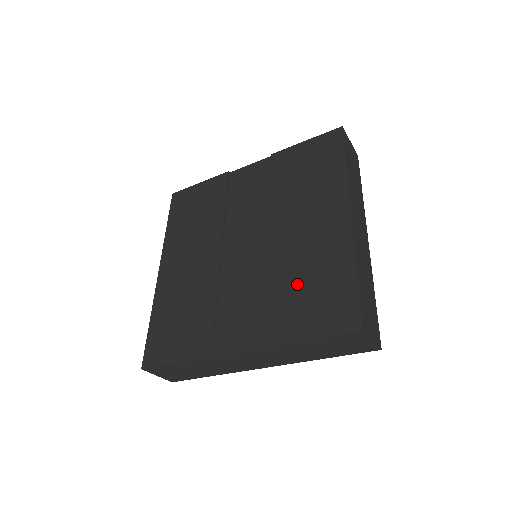
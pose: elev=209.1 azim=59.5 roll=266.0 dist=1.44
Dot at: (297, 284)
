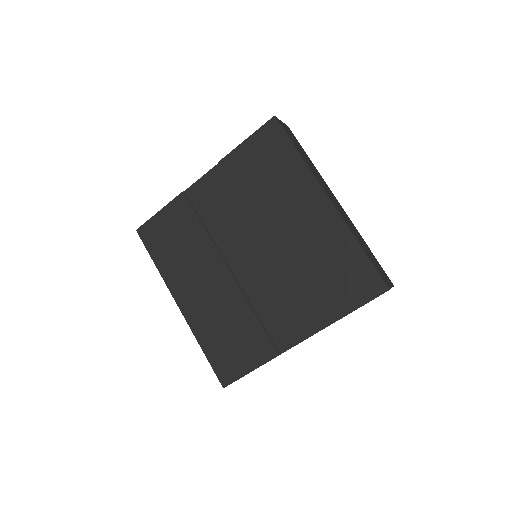
Dot at: (318, 274)
